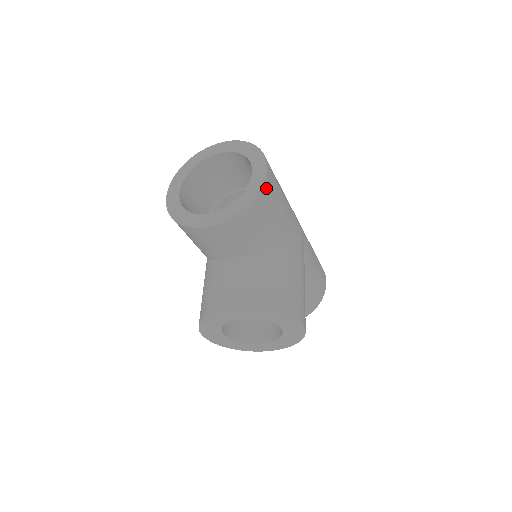
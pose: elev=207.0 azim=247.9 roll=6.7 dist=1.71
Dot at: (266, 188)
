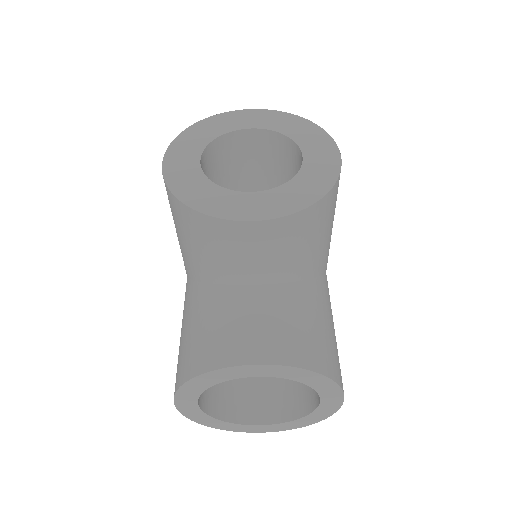
Dot at: occluded
